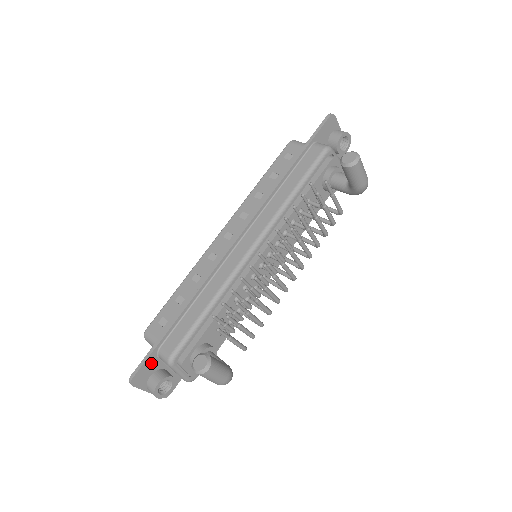
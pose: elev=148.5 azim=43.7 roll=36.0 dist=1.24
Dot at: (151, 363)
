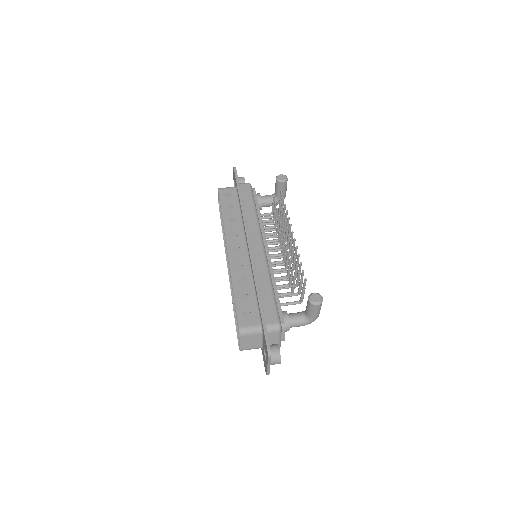
Dot at: occluded
